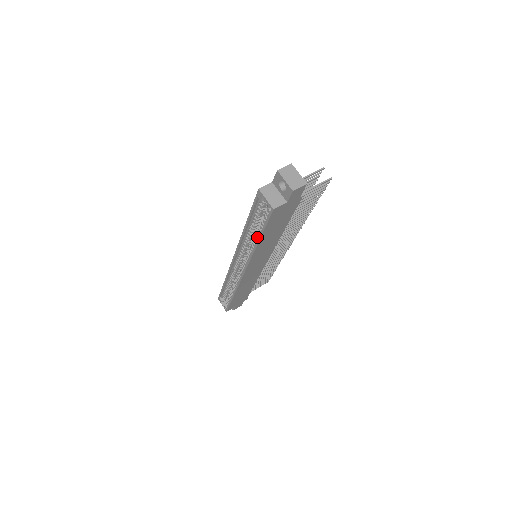
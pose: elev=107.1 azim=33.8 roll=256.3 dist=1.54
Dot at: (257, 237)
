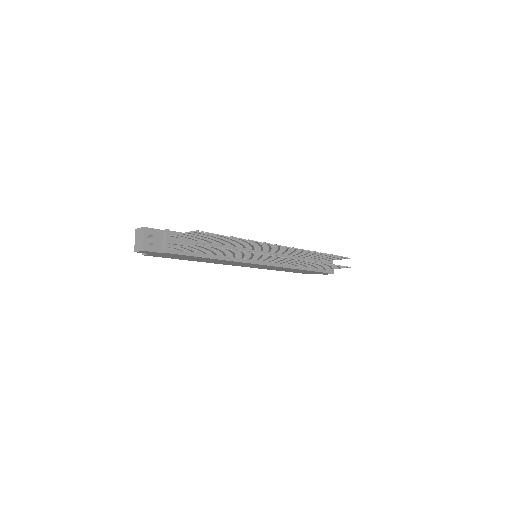
Dot at: occluded
